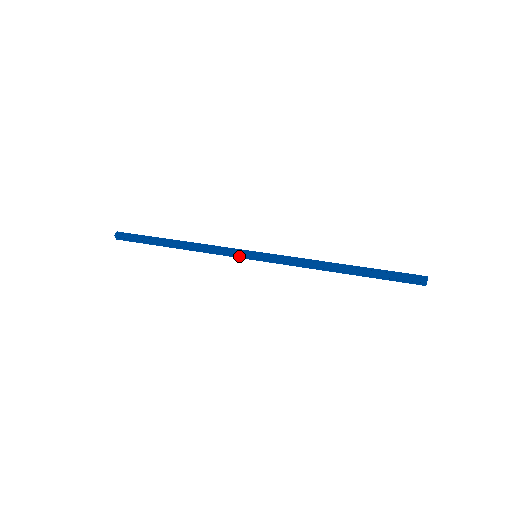
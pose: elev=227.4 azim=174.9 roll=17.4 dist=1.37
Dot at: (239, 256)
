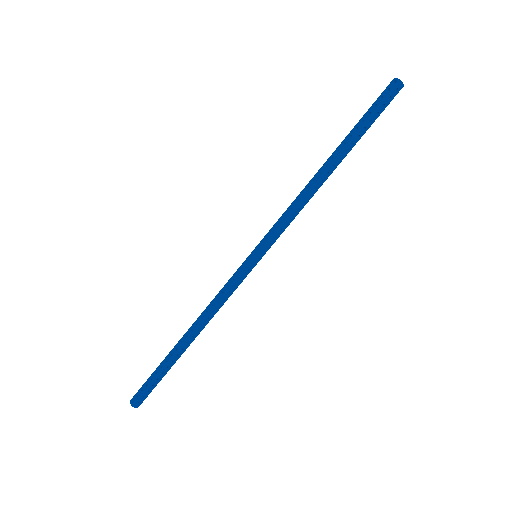
Dot at: (244, 275)
